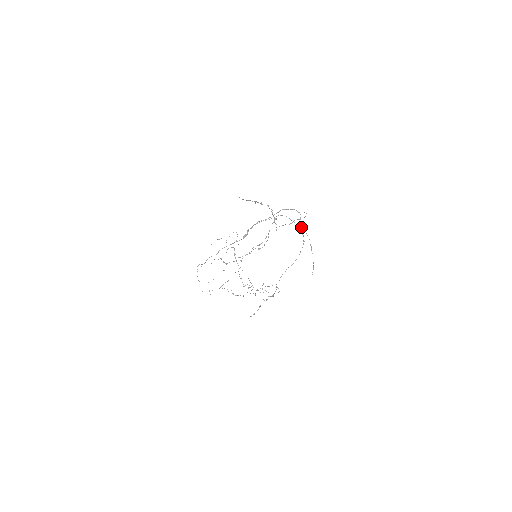
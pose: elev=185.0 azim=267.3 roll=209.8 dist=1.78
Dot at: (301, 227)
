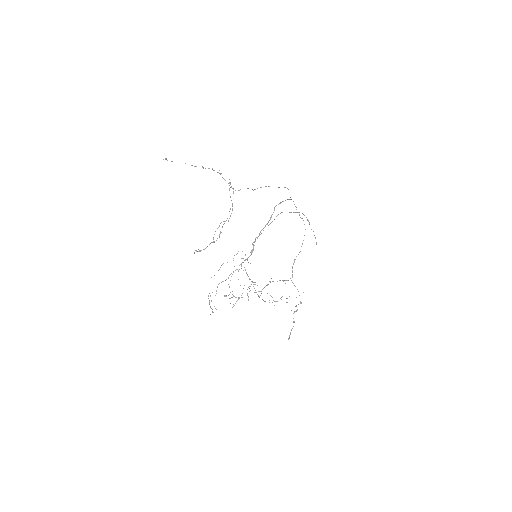
Dot at: (297, 212)
